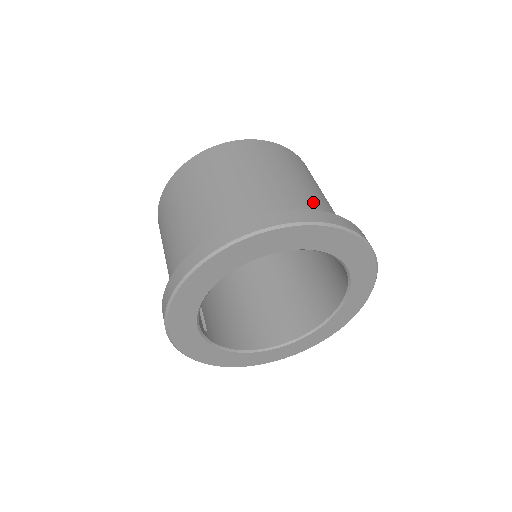
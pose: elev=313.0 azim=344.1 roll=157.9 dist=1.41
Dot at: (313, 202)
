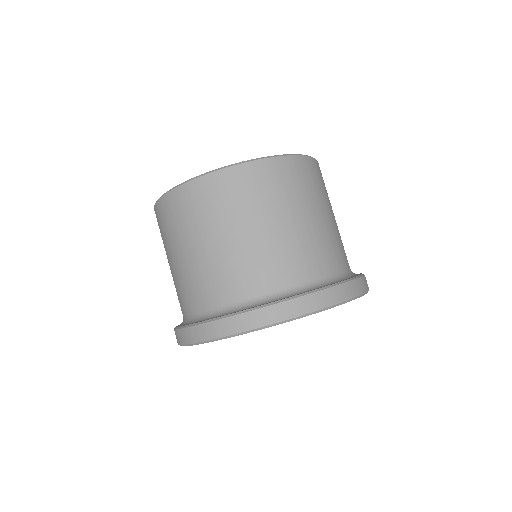
Dot at: (305, 258)
